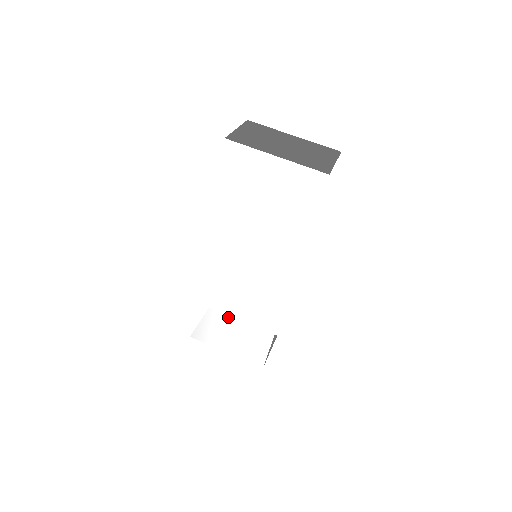
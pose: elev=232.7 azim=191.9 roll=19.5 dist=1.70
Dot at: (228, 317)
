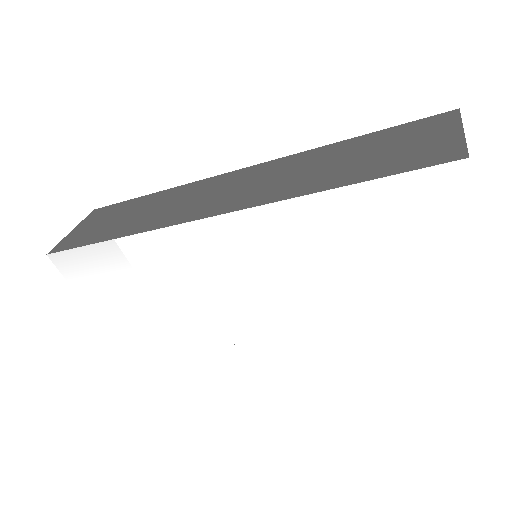
Dot at: (142, 290)
